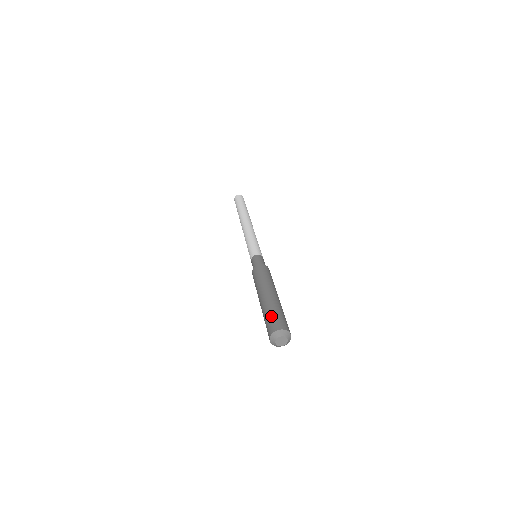
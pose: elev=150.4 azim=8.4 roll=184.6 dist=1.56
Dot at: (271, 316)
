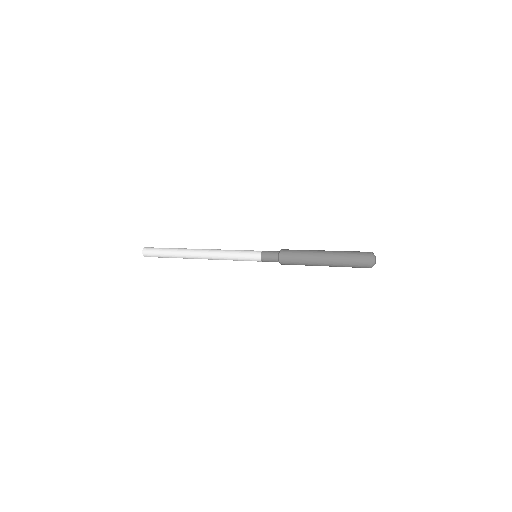
Dot at: (352, 259)
